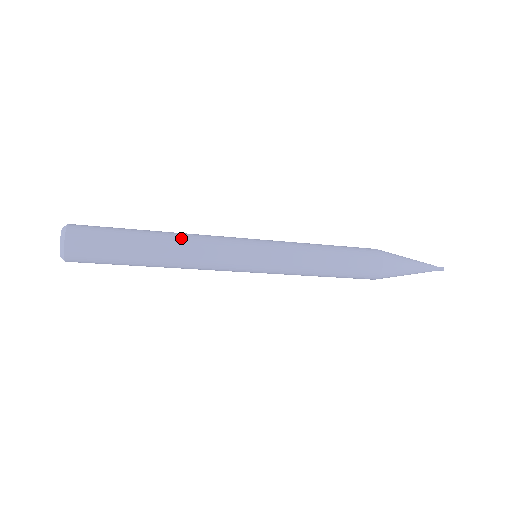
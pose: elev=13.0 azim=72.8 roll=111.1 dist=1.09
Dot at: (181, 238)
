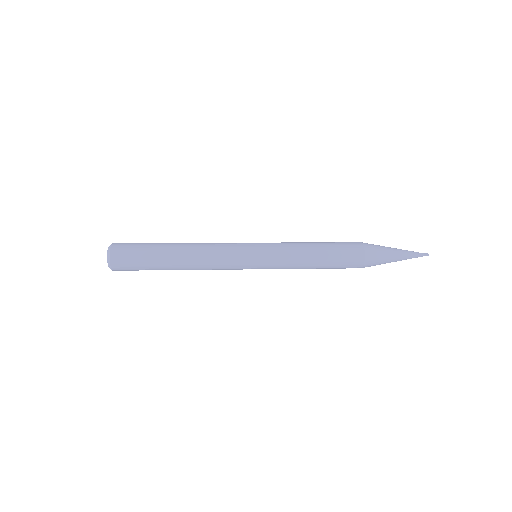
Dot at: (194, 243)
